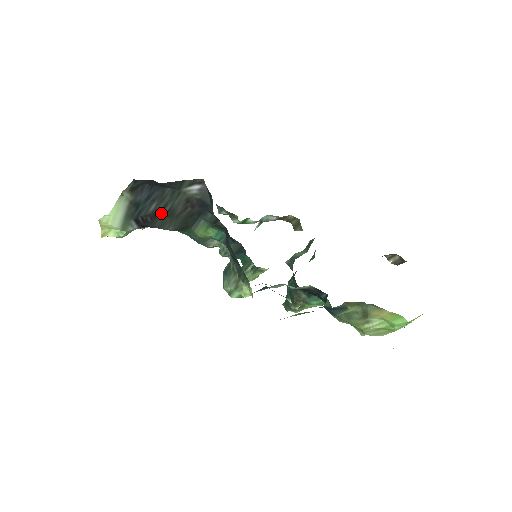
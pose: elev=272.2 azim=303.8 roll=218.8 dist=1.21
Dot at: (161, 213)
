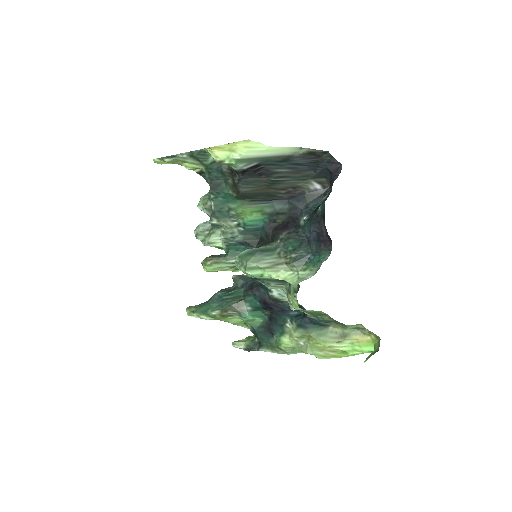
Dot at: (270, 177)
